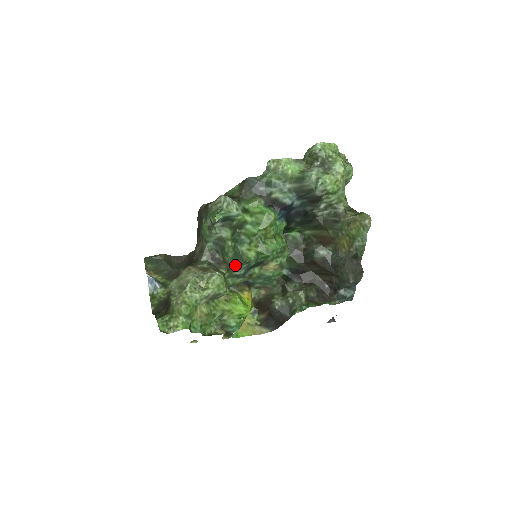
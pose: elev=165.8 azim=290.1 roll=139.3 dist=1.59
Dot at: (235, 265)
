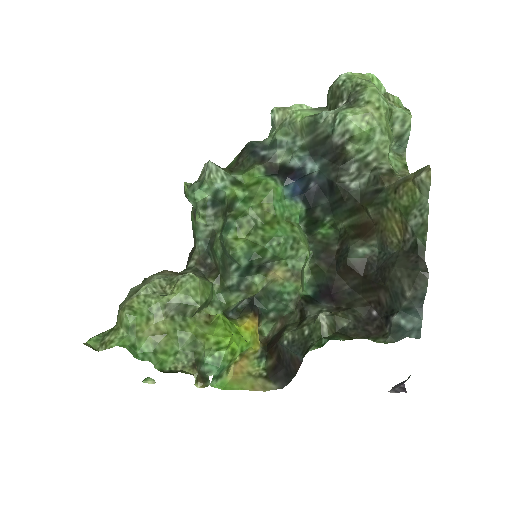
Dot at: (225, 269)
